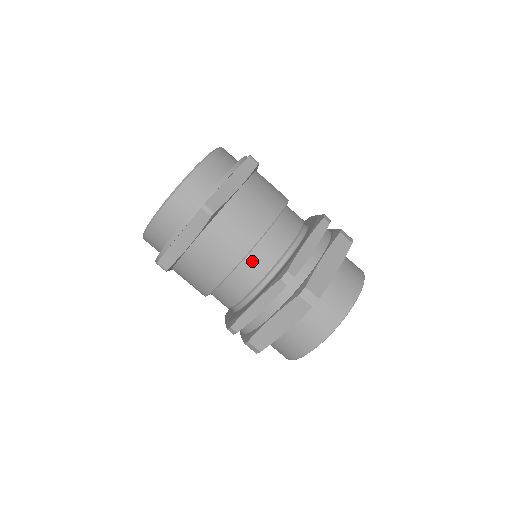
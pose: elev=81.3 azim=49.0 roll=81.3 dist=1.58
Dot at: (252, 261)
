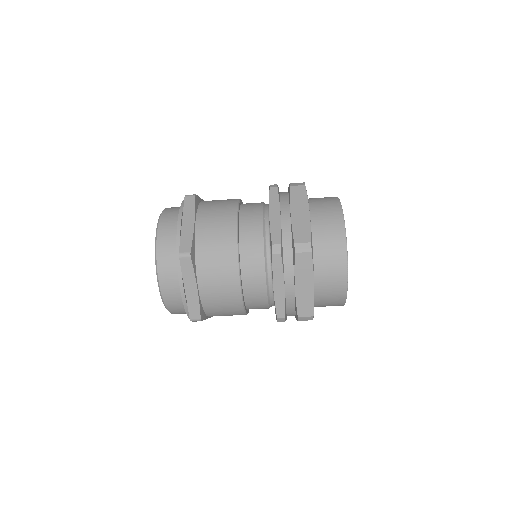
Dot at: (252, 306)
